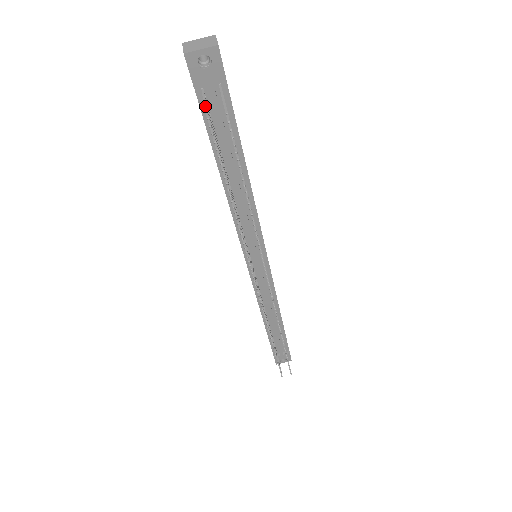
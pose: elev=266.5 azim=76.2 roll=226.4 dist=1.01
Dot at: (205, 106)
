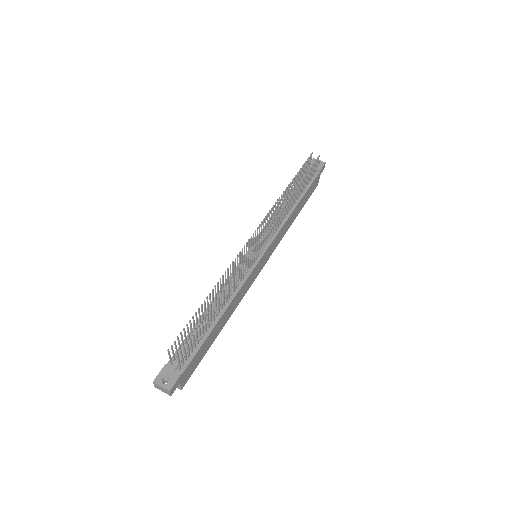
Dot at: (311, 159)
